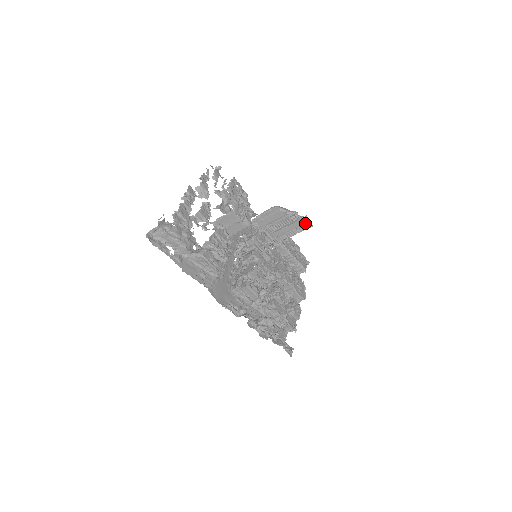
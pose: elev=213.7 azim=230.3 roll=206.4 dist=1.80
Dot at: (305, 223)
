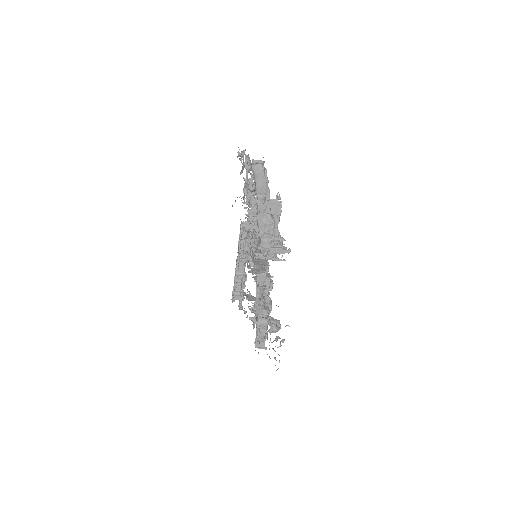
Dot at: occluded
